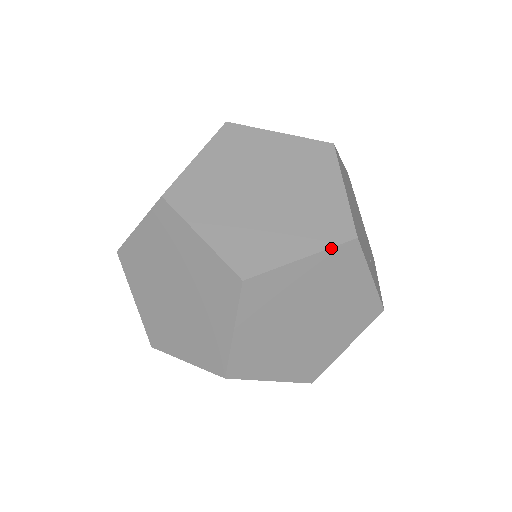
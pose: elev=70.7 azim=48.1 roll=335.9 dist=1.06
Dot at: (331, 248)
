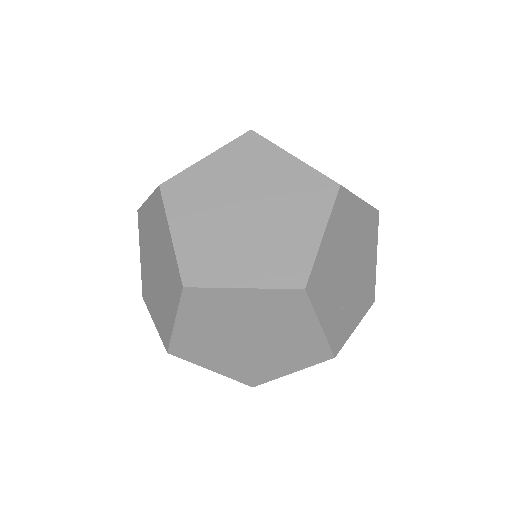
Dot at: (275, 289)
